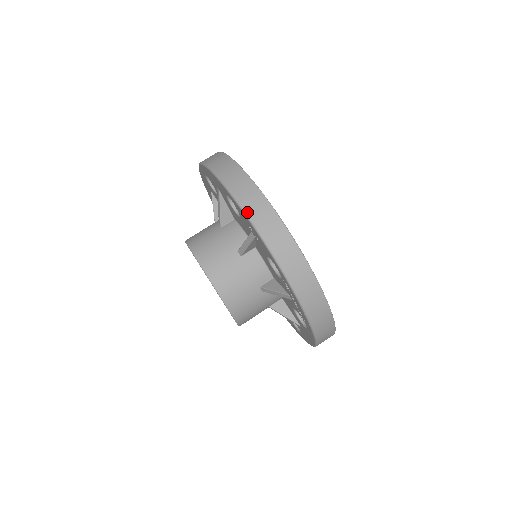
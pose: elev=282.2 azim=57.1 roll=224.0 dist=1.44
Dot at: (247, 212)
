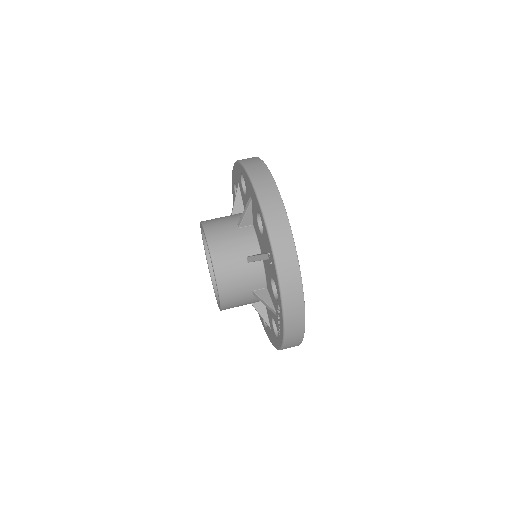
Dot at: (273, 242)
